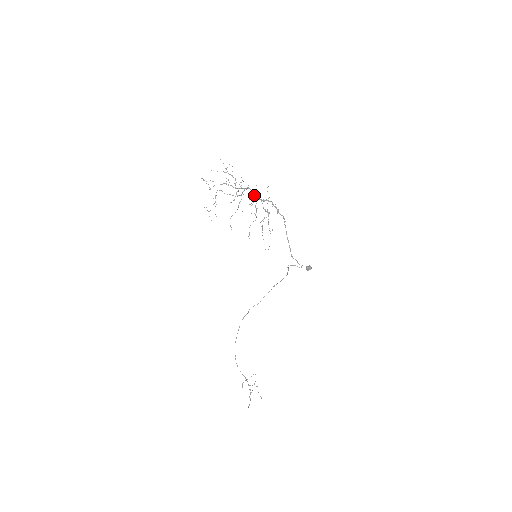
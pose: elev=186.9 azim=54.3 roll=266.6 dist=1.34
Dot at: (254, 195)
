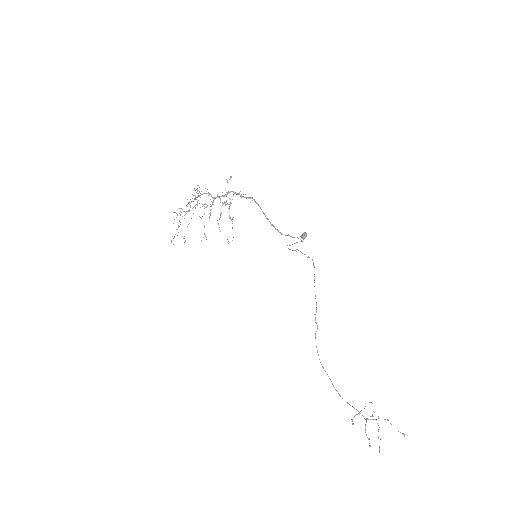
Dot at: (211, 196)
